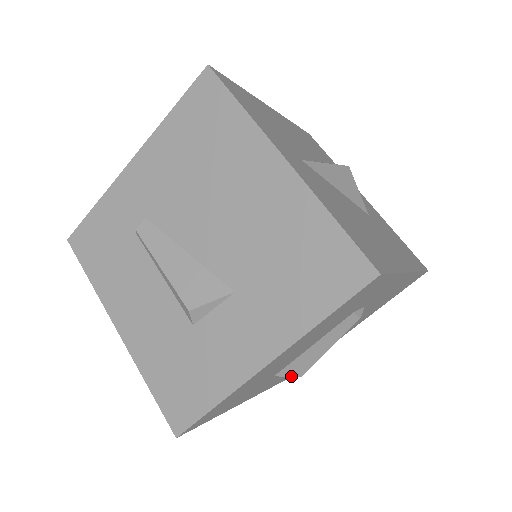
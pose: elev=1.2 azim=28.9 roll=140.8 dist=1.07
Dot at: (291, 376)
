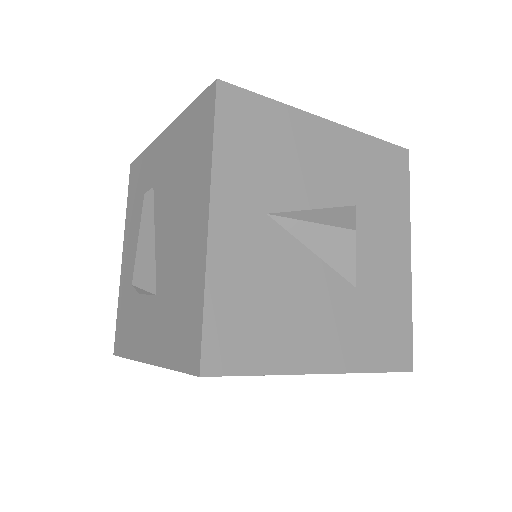
Dot at: occluded
